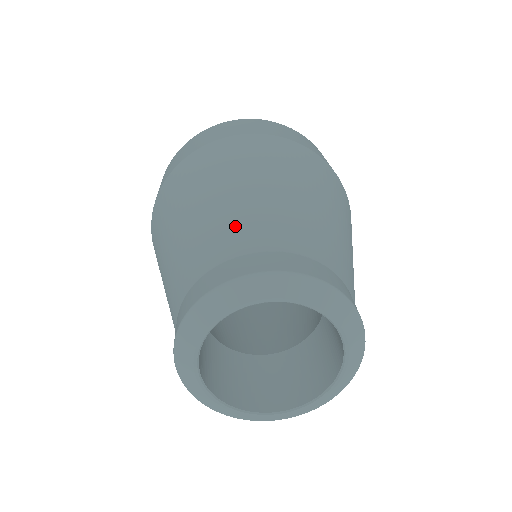
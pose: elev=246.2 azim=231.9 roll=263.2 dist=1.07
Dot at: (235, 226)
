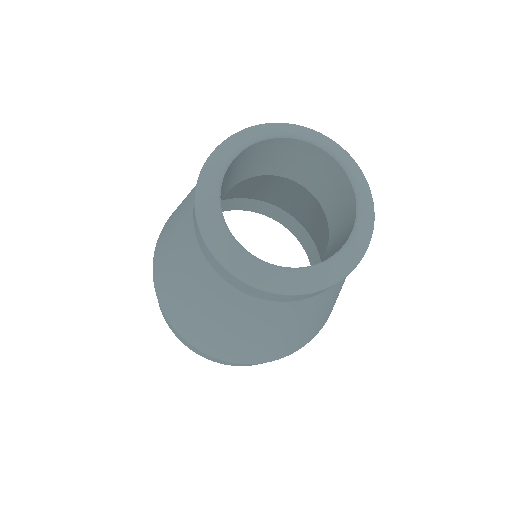
Dot at: occluded
